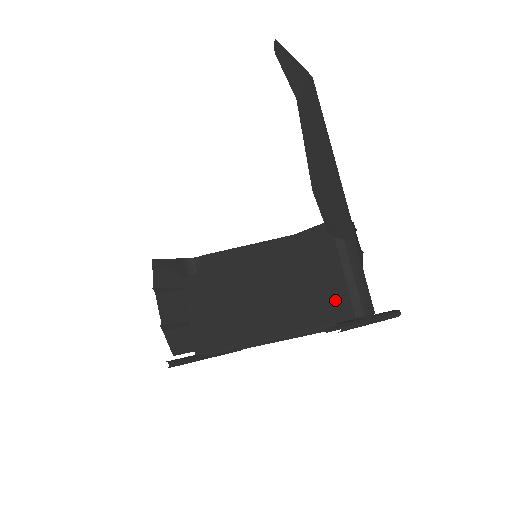
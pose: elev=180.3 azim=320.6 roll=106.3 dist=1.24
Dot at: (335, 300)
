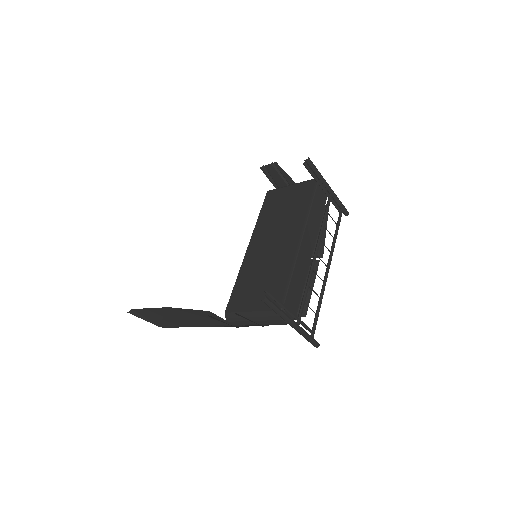
Dot at: (303, 189)
